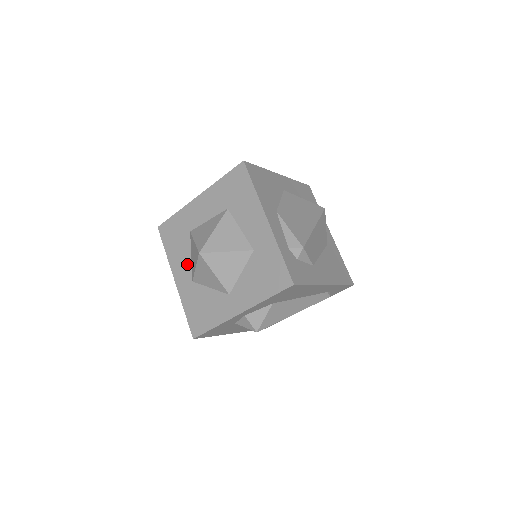
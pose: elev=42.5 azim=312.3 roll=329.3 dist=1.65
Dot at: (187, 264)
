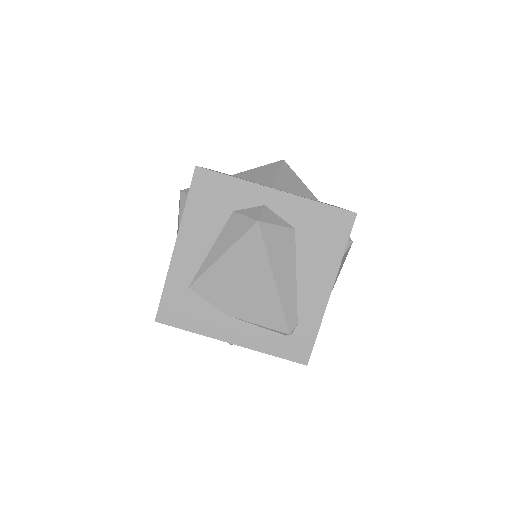
Dot at: occluded
